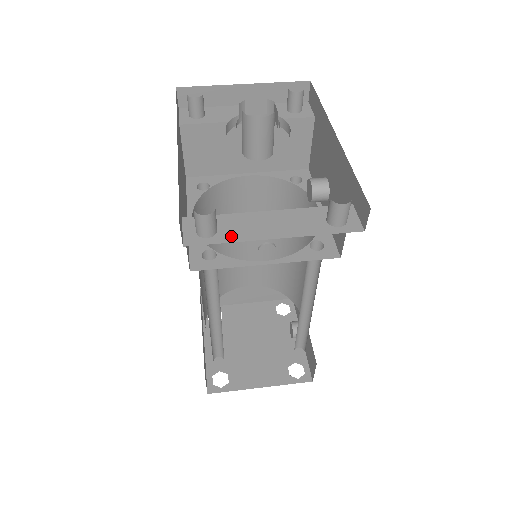
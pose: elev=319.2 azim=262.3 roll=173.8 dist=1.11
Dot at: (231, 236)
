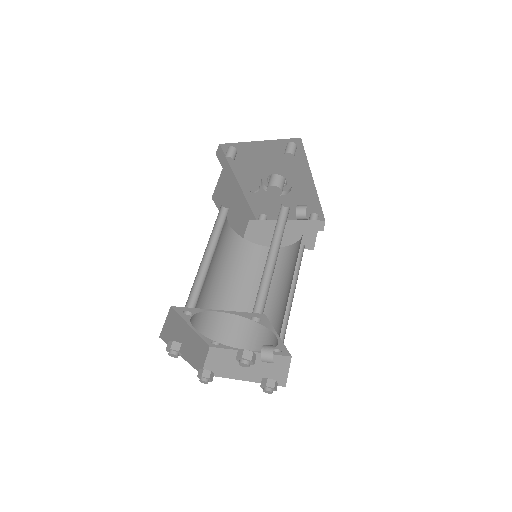
Dot at: occluded
